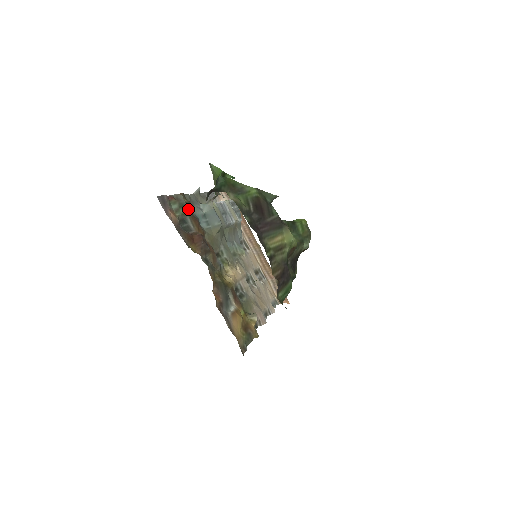
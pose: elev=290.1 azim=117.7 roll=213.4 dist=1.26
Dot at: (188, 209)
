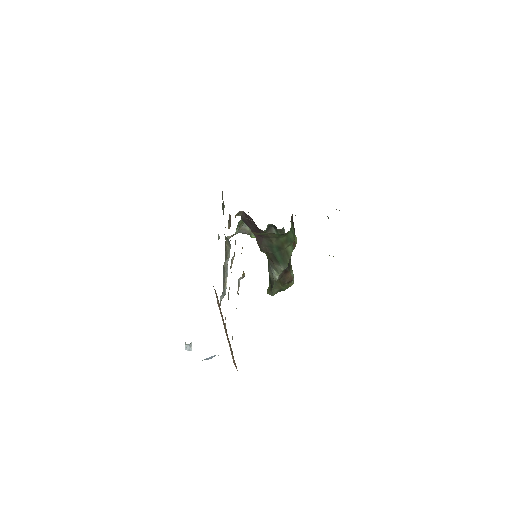
Dot at: (223, 212)
